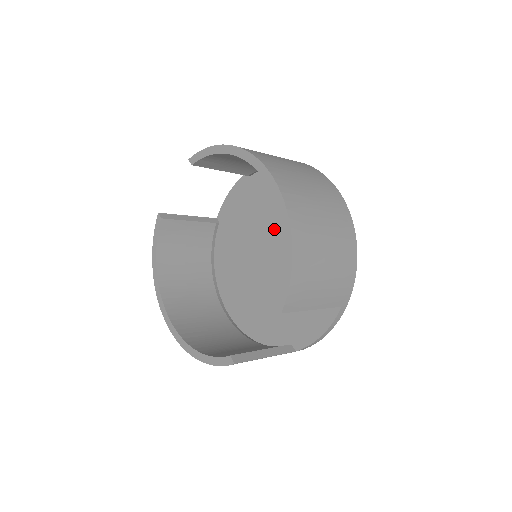
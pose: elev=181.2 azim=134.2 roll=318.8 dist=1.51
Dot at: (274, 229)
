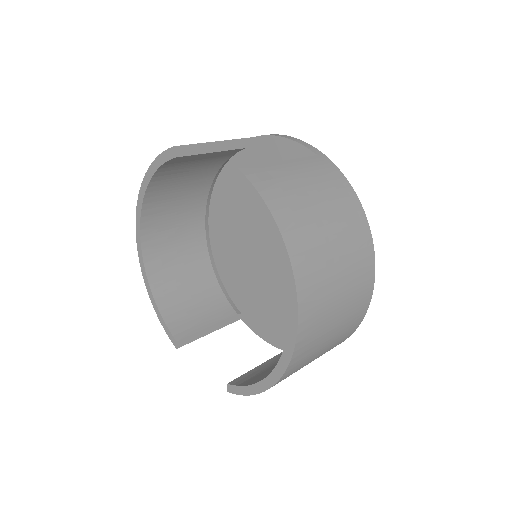
Dot at: occluded
